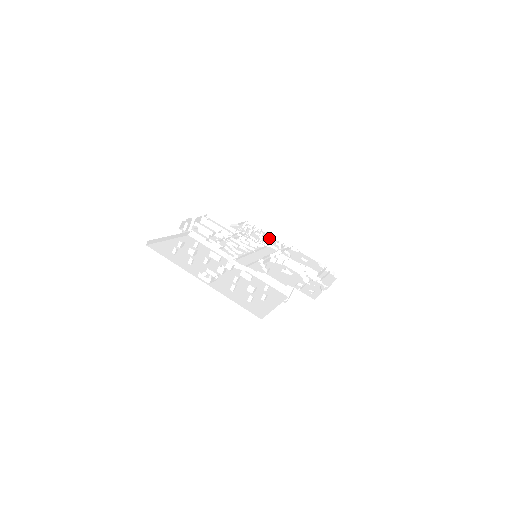
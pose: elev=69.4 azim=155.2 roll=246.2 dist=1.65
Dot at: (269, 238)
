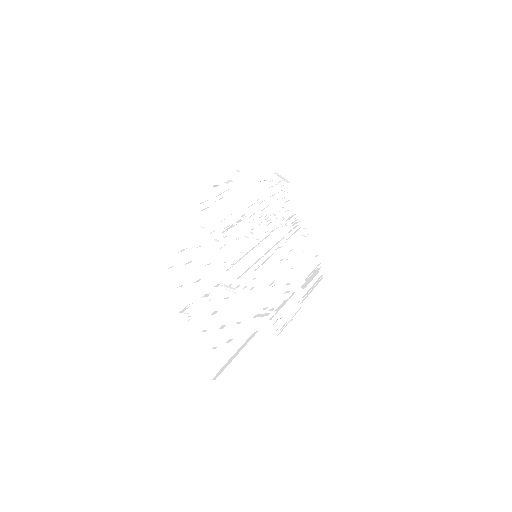
Dot at: (288, 206)
